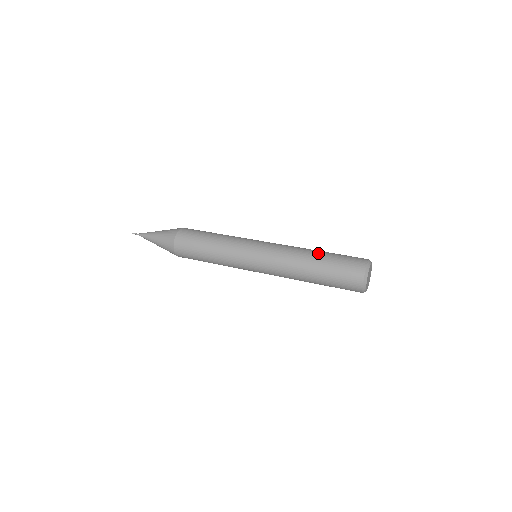
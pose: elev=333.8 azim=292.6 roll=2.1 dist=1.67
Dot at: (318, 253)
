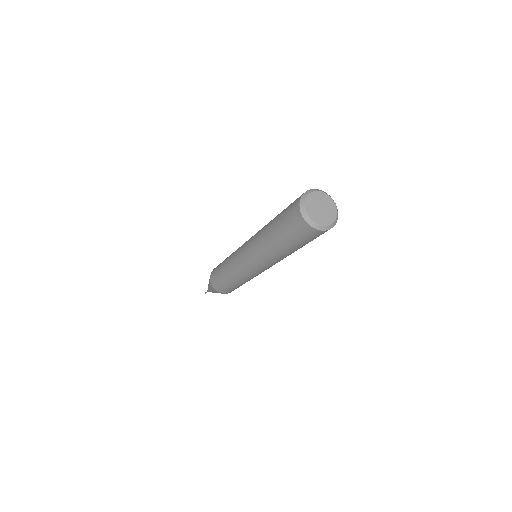
Dot at: occluded
